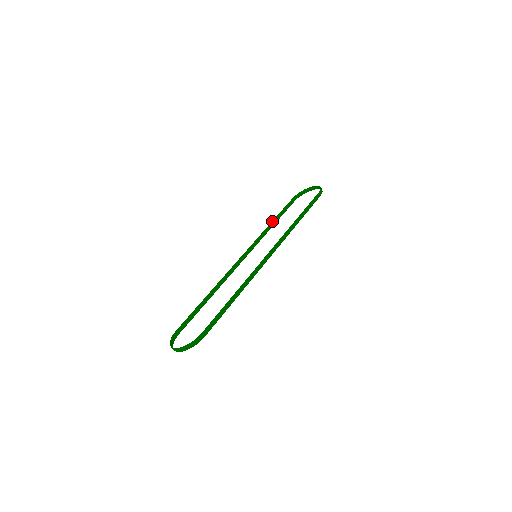
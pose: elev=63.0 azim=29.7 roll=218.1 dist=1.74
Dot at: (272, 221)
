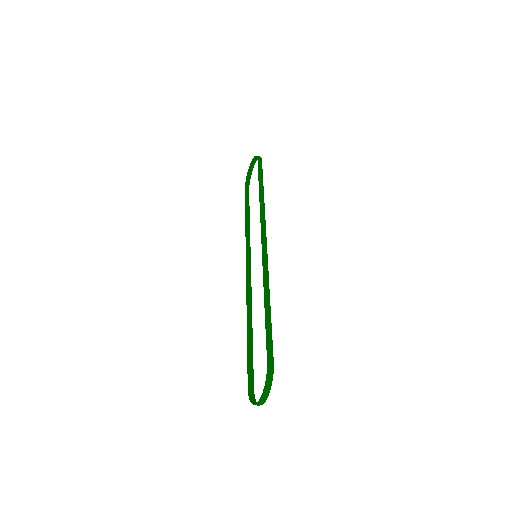
Dot at: (245, 221)
